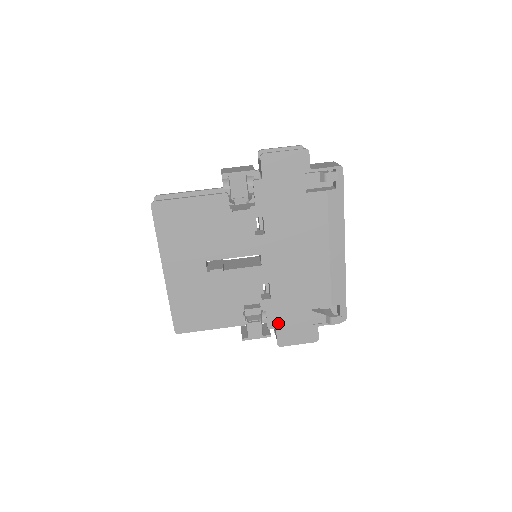
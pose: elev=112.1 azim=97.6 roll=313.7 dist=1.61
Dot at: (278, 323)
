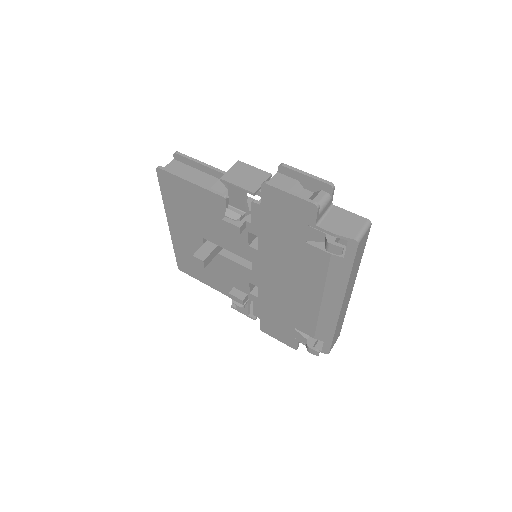
Dot at: (262, 316)
